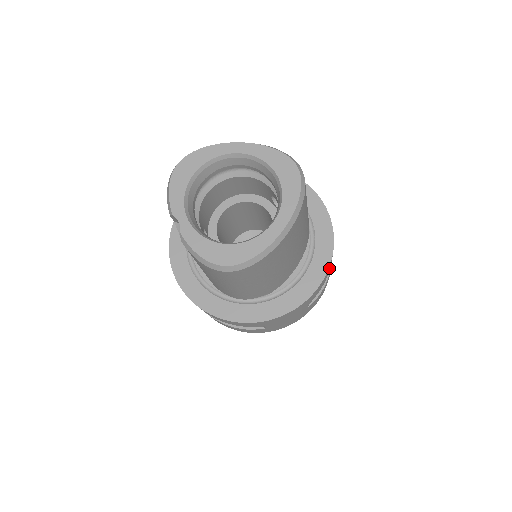
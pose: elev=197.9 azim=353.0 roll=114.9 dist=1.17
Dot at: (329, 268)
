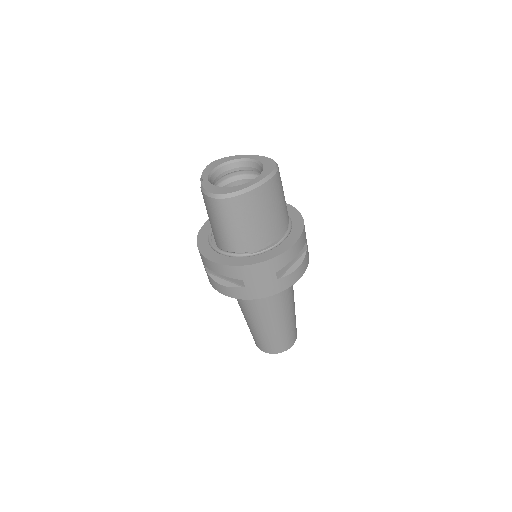
Dot at: (295, 249)
